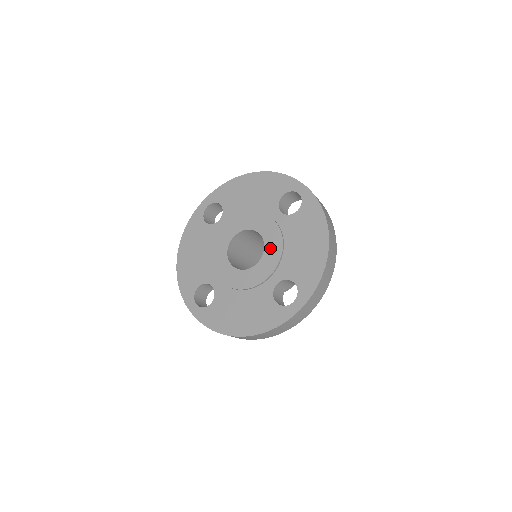
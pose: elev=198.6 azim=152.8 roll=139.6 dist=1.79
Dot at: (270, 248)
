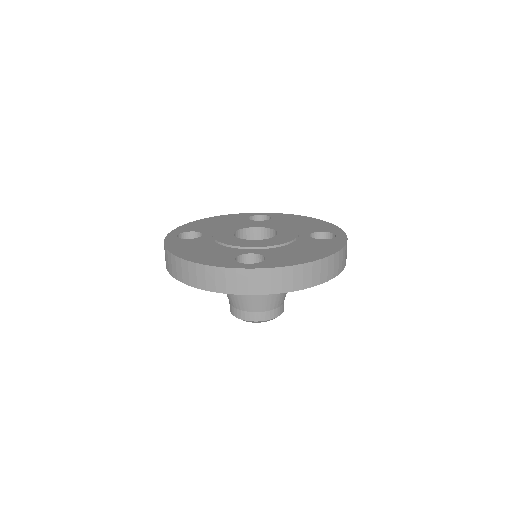
Dot at: (277, 227)
